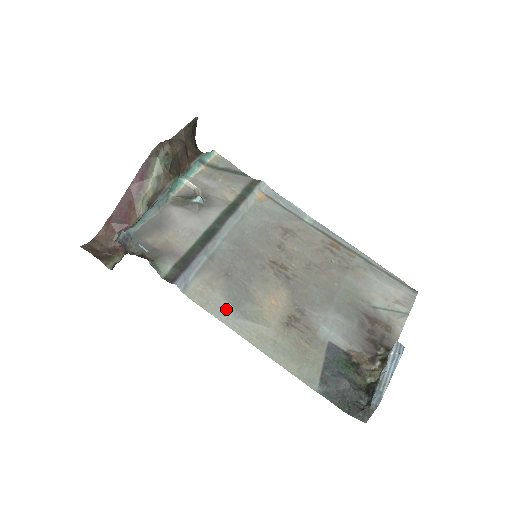
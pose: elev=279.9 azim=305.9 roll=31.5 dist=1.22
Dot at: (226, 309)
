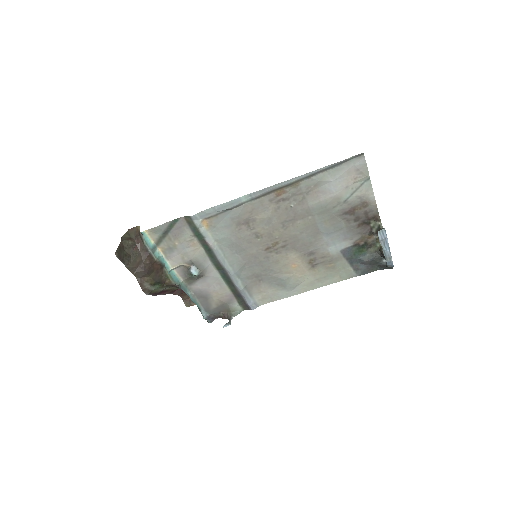
Dot at: (281, 292)
